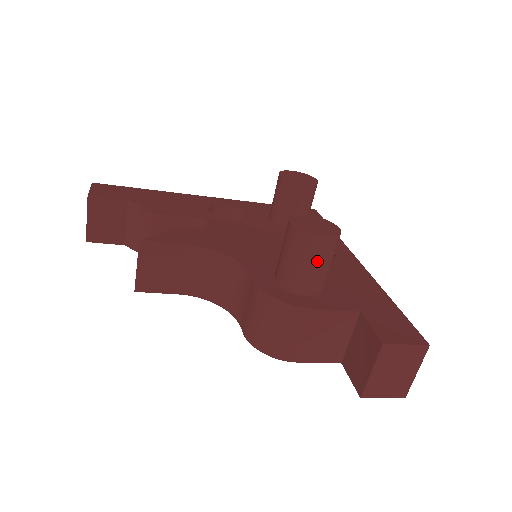
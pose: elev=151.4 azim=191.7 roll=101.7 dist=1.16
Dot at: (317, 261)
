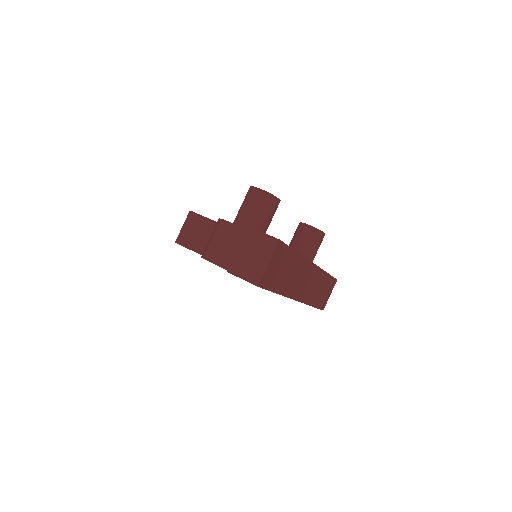
Dot at: (252, 204)
